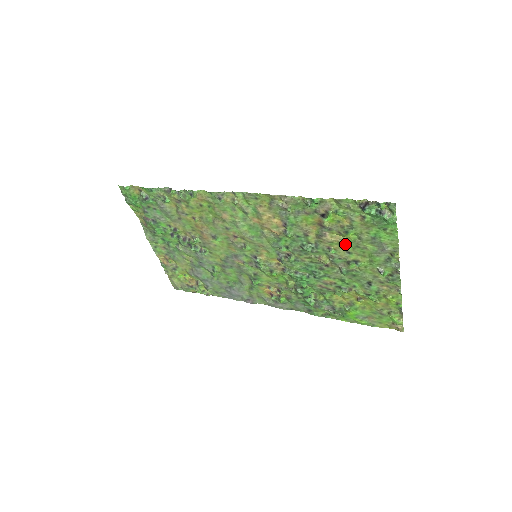
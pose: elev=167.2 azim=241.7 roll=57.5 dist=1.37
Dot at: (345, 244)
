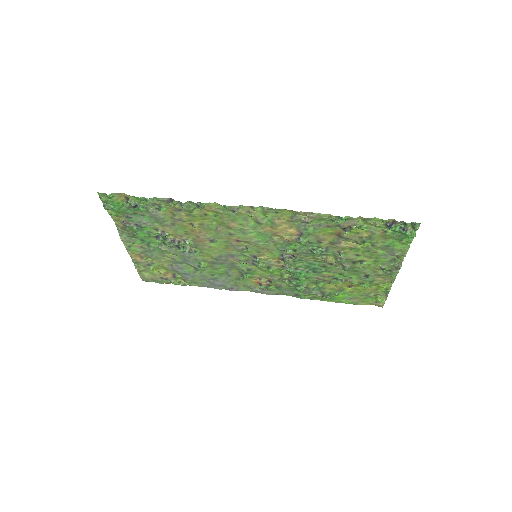
Dot at: (357, 249)
